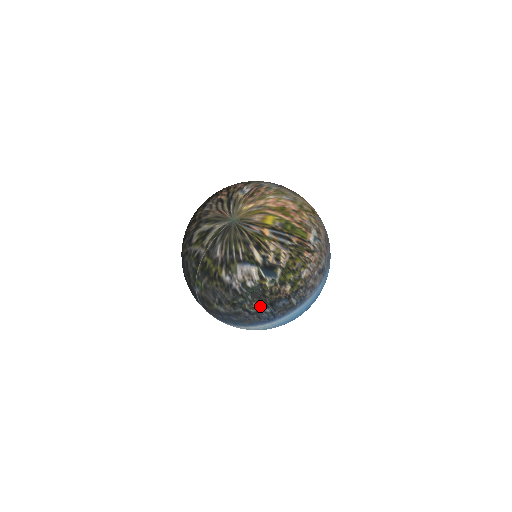
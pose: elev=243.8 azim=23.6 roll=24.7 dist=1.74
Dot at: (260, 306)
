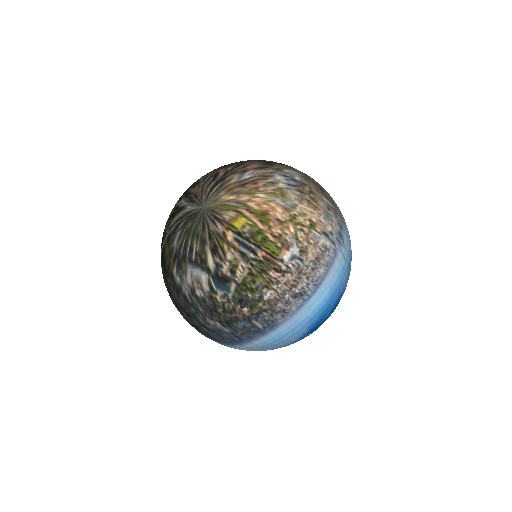
Dot at: (215, 323)
